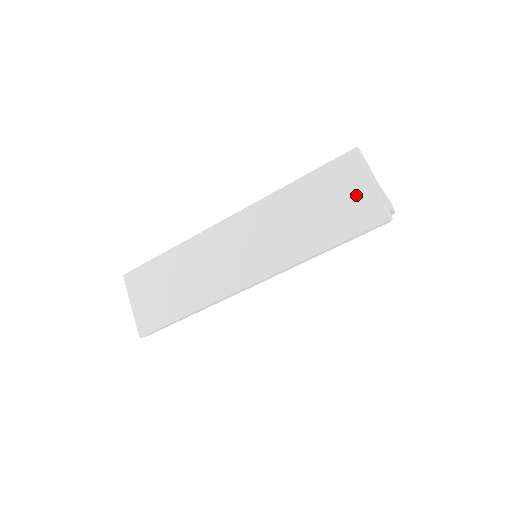
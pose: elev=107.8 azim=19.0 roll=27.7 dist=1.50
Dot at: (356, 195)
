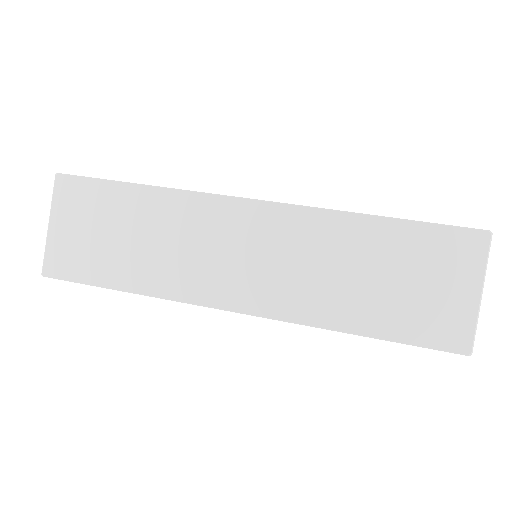
Dot at: (448, 295)
